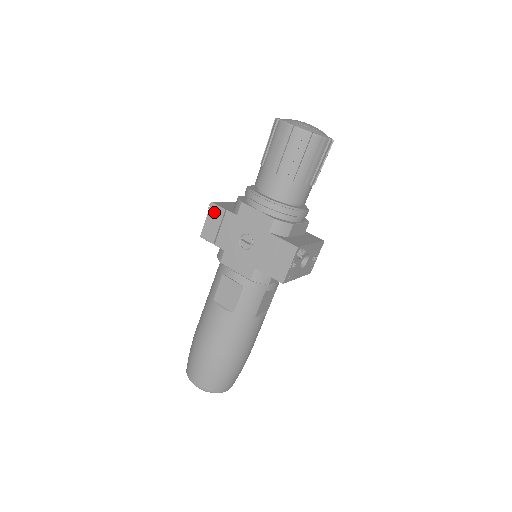
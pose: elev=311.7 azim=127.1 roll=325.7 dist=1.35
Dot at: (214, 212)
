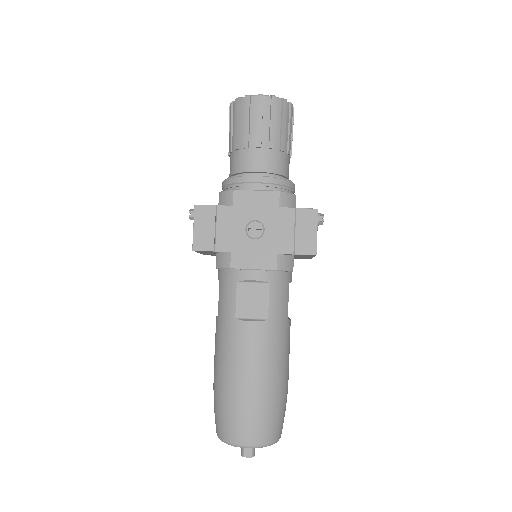
Dot at: (202, 214)
